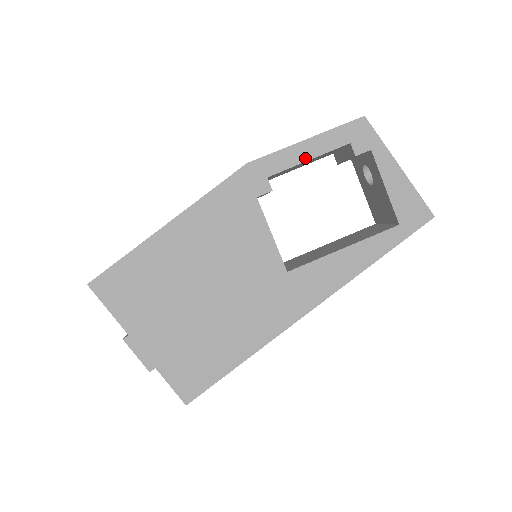
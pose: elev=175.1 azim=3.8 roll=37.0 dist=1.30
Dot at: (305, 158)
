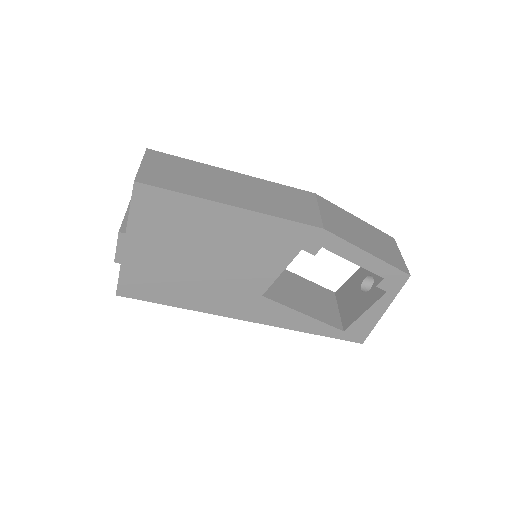
Dot at: (354, 260)
